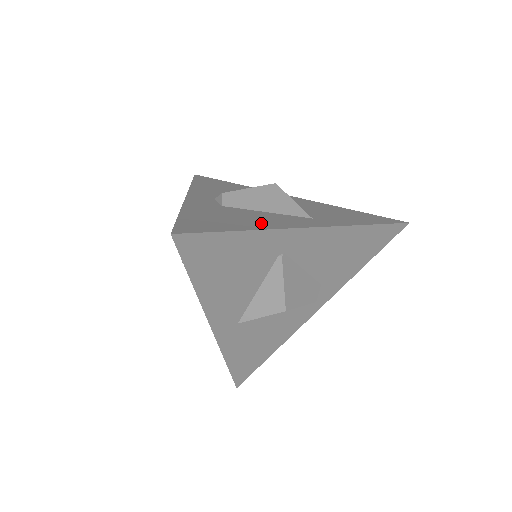
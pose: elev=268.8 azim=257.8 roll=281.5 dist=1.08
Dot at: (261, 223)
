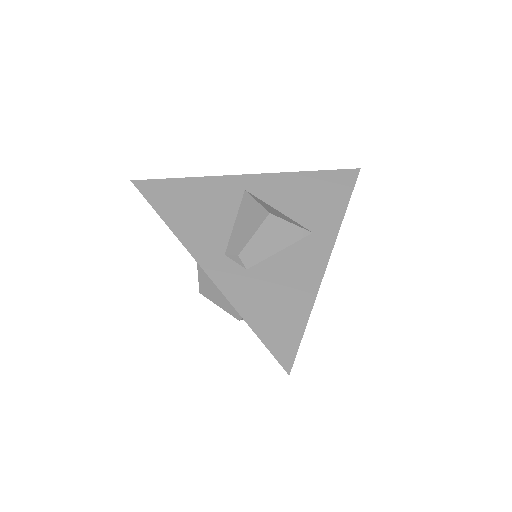
Dot at: (302, 287)
